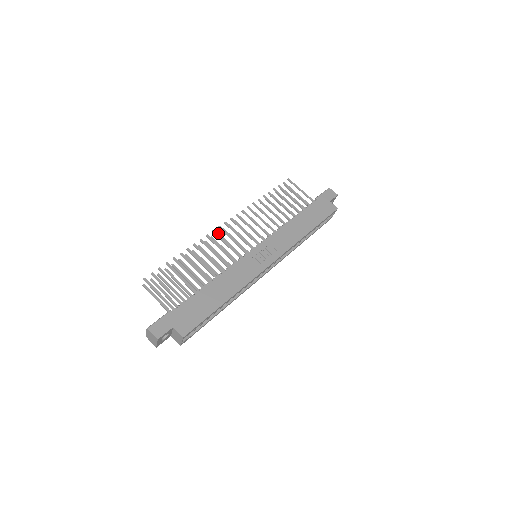
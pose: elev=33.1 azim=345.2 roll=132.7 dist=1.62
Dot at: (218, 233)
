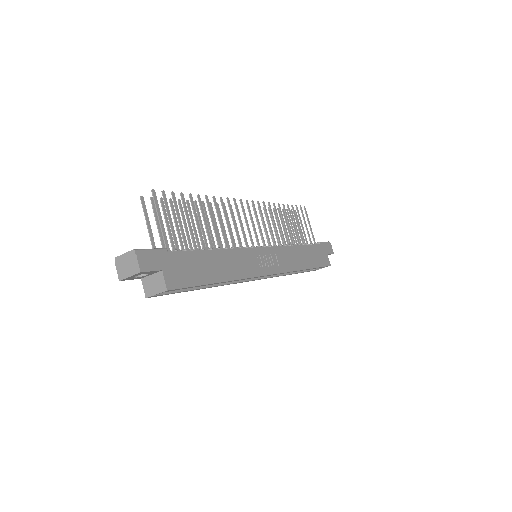
Dot at: (231, 205)
